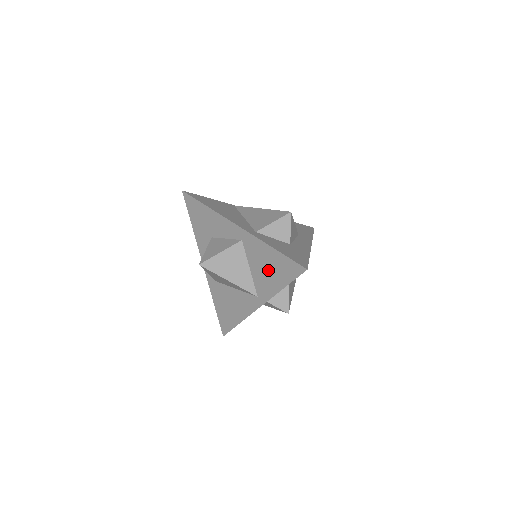
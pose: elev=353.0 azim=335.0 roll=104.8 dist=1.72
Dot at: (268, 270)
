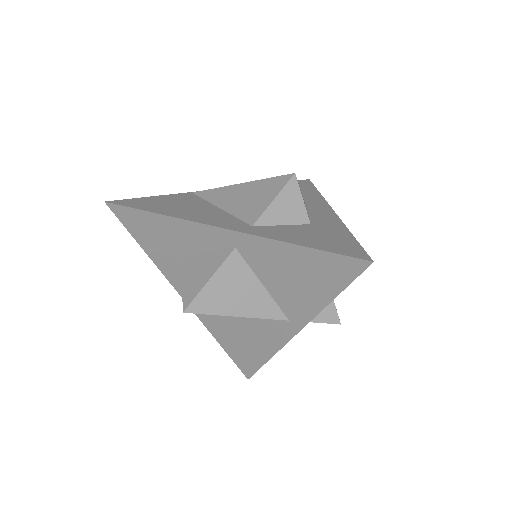
Dot at: (297, 280)
